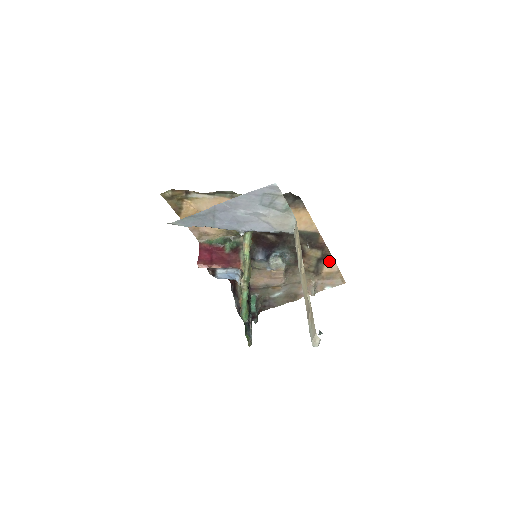
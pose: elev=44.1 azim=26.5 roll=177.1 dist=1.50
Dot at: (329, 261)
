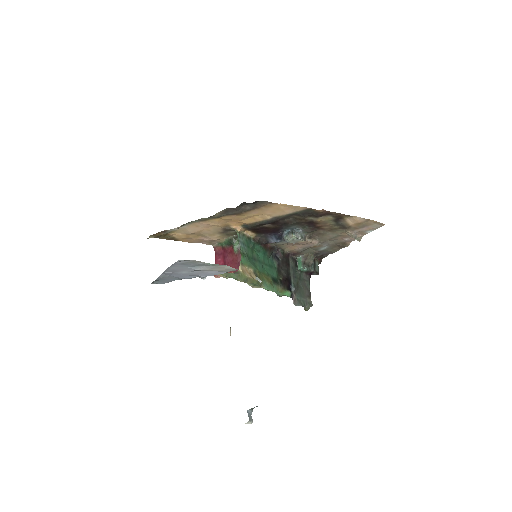
Dot at: (348, 217)
